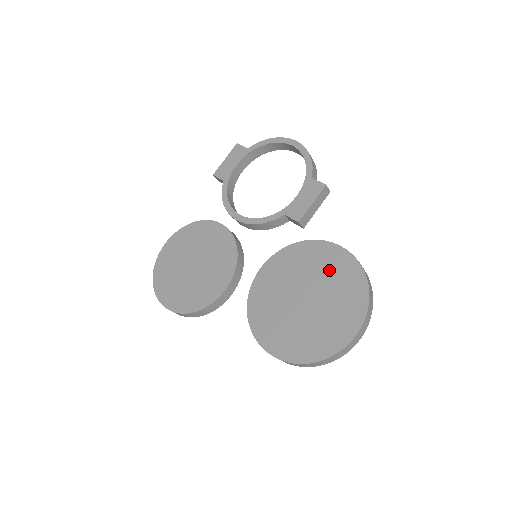
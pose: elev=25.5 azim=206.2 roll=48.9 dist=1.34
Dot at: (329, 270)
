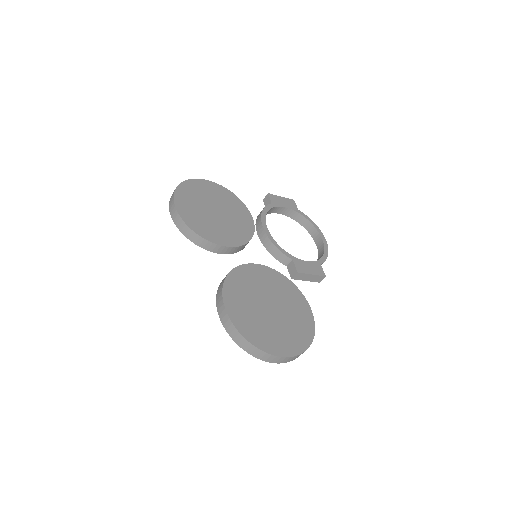
Dot at: (296, 312)
